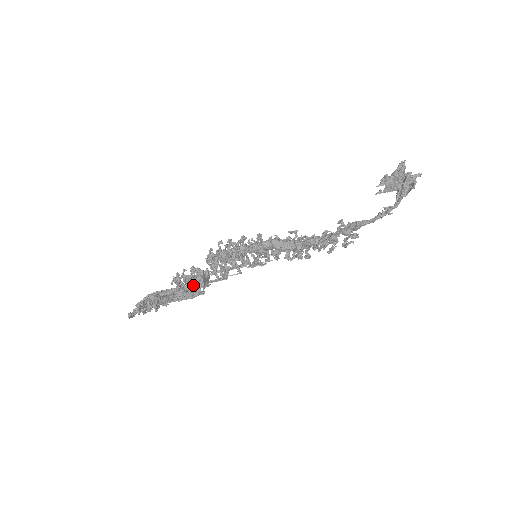
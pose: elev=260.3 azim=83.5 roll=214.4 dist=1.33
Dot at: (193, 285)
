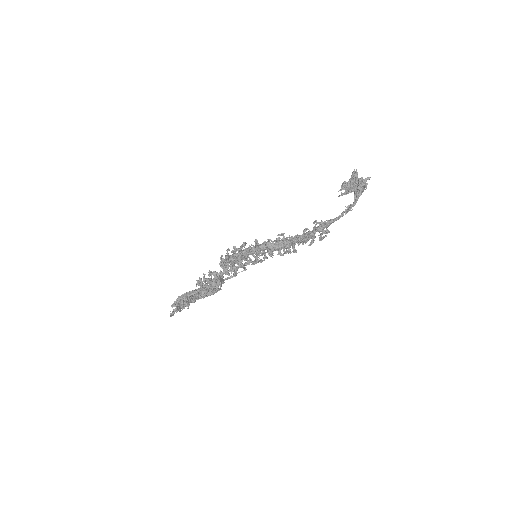
Dot at: (212, 285)
